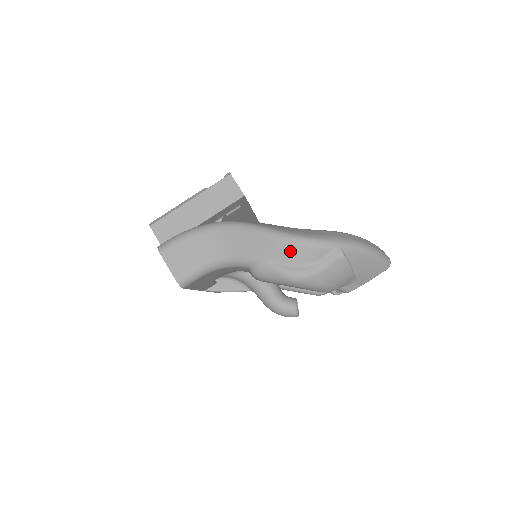
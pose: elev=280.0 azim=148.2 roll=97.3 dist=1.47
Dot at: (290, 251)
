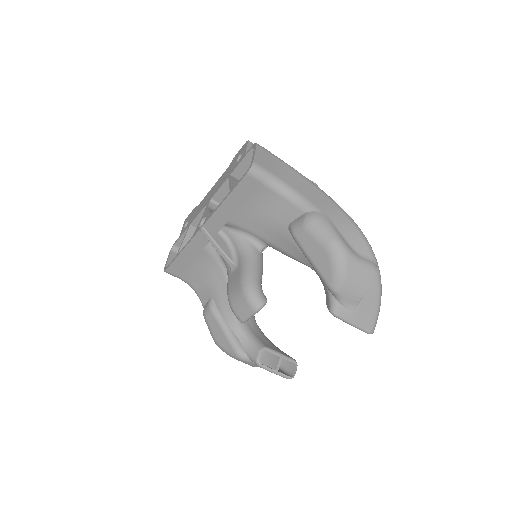
Dot at: (350, 229)
